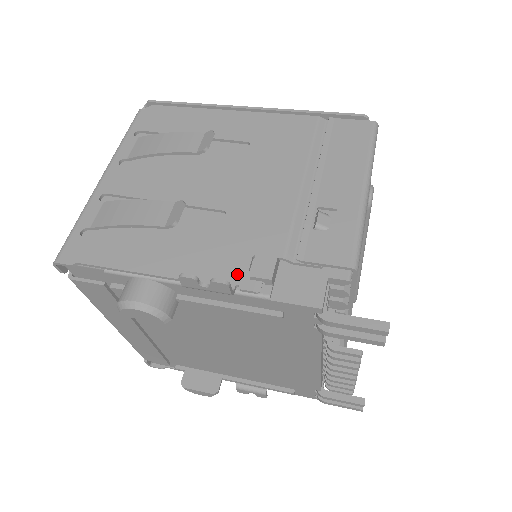
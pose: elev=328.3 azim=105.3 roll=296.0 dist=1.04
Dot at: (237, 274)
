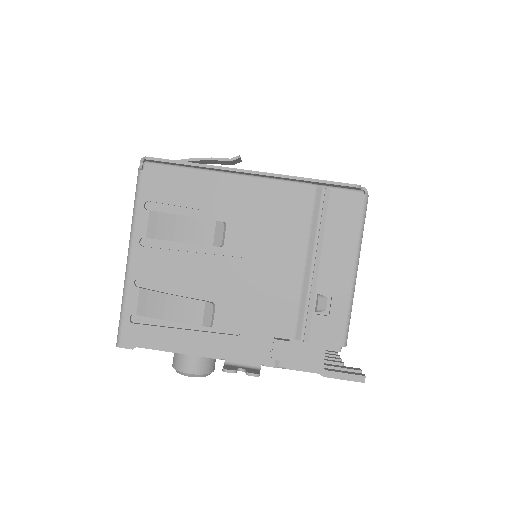
Dot at: (261, 354)
